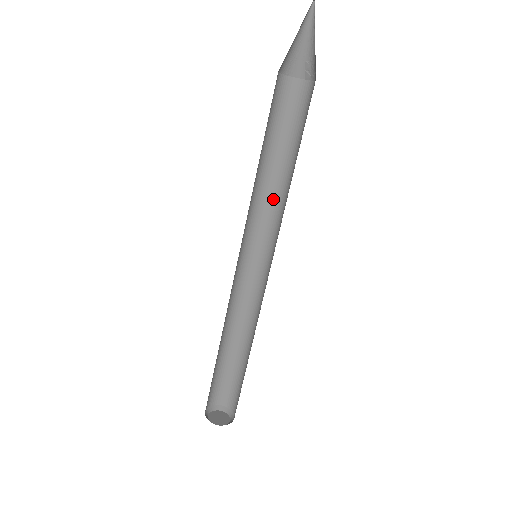
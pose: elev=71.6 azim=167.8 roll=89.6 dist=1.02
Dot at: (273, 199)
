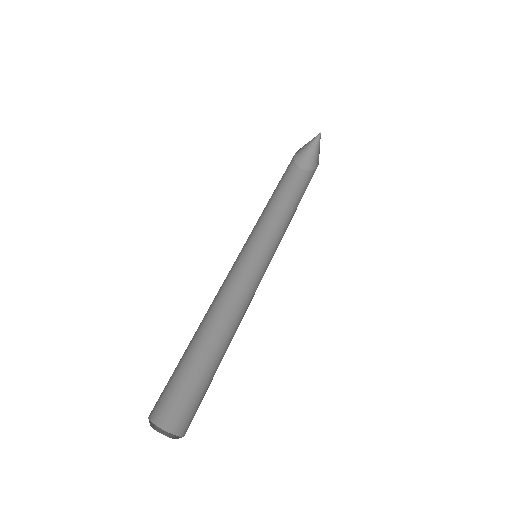
Dot at: (283, 230)
